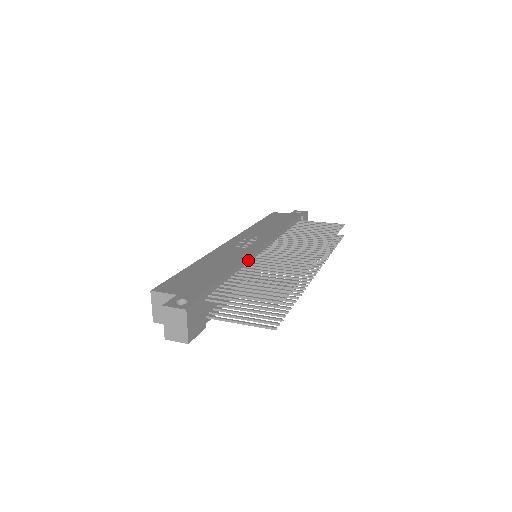
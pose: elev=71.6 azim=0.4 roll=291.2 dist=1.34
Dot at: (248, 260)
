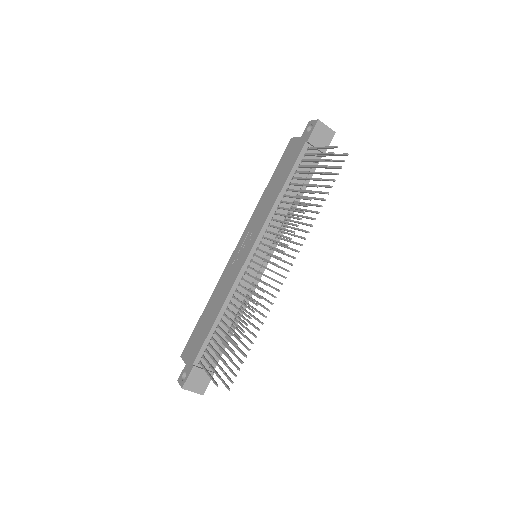
Dot at: (234, 288)
